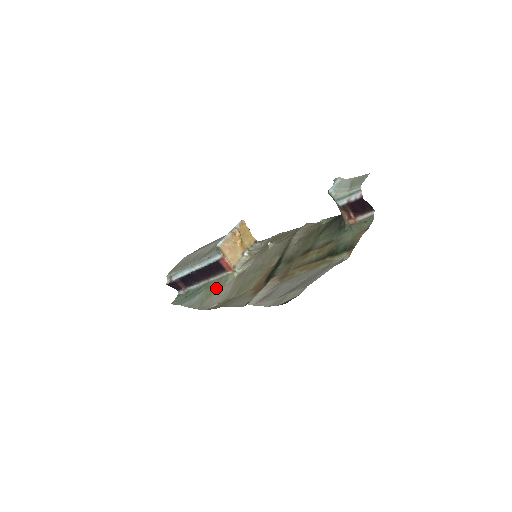
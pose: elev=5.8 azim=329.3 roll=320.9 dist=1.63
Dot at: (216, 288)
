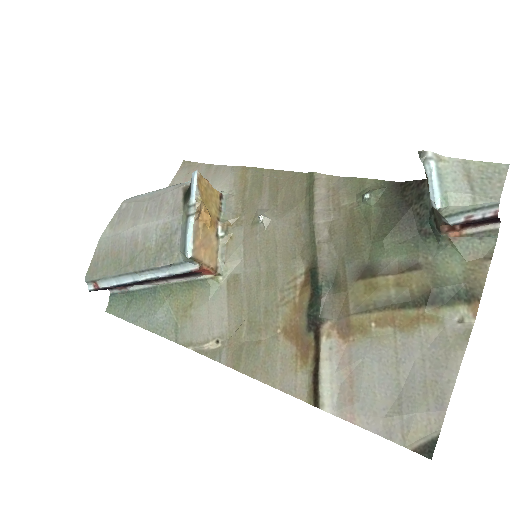
Dot at: (191, 301)
